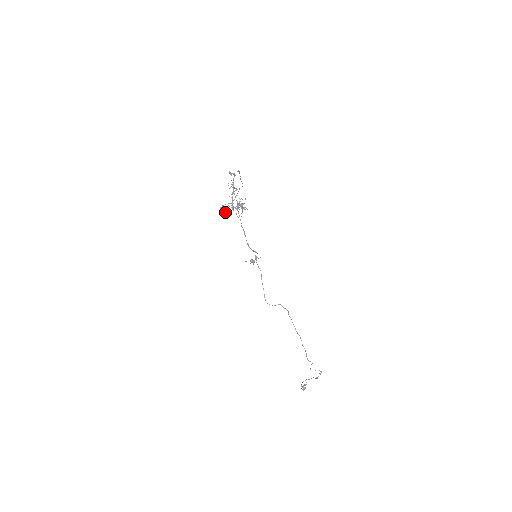
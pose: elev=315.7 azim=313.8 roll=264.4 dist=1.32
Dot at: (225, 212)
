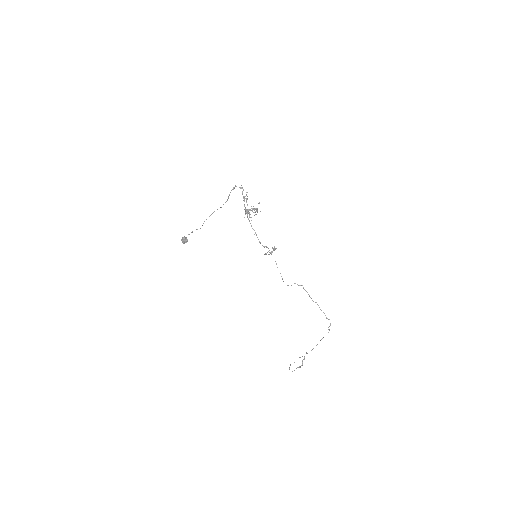
Dot at: (187, 240)
